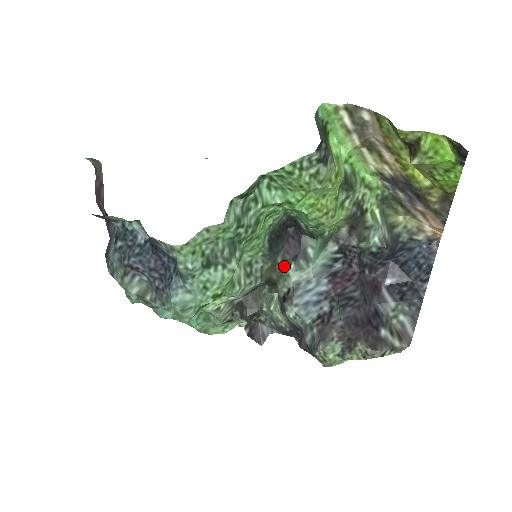
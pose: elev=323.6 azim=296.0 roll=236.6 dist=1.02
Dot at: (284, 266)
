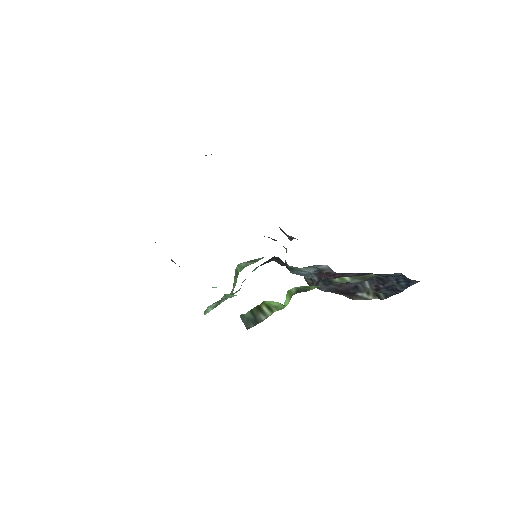
Dot at: occluded
